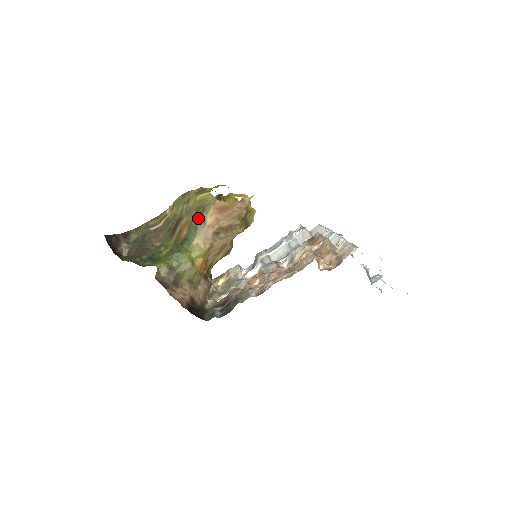
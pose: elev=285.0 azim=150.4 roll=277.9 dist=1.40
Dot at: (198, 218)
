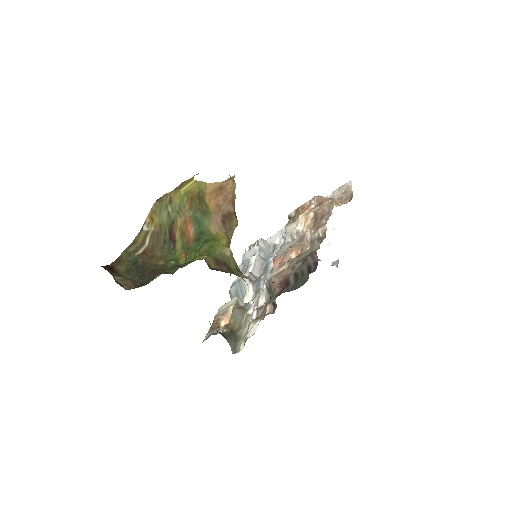
Dot at: (198, 208)
